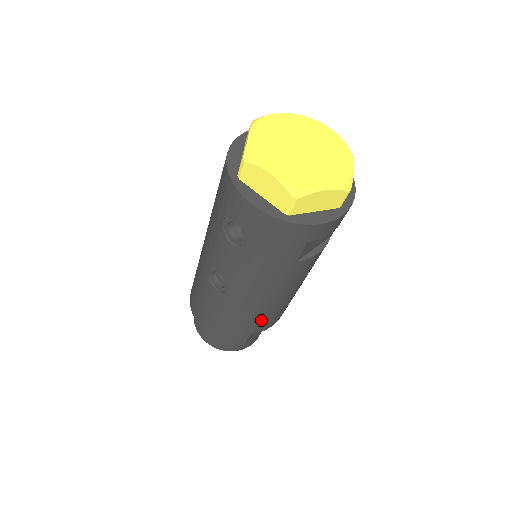
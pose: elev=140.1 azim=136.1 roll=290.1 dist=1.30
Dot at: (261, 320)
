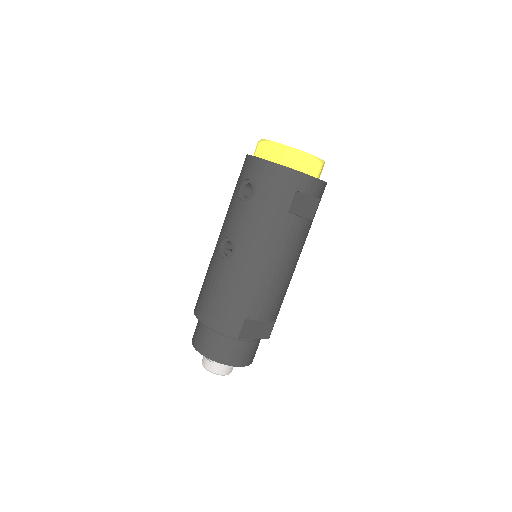
Dot at: (256, 296)
